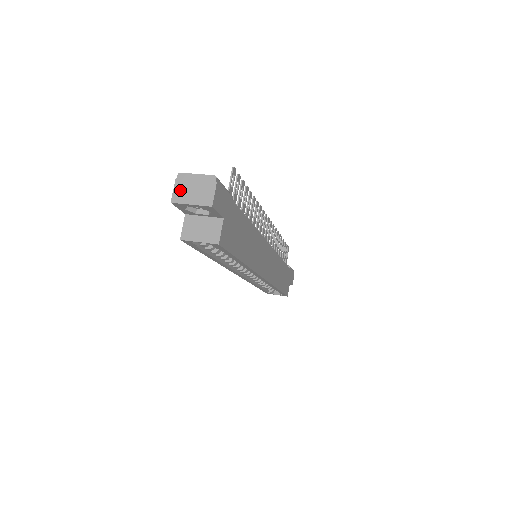
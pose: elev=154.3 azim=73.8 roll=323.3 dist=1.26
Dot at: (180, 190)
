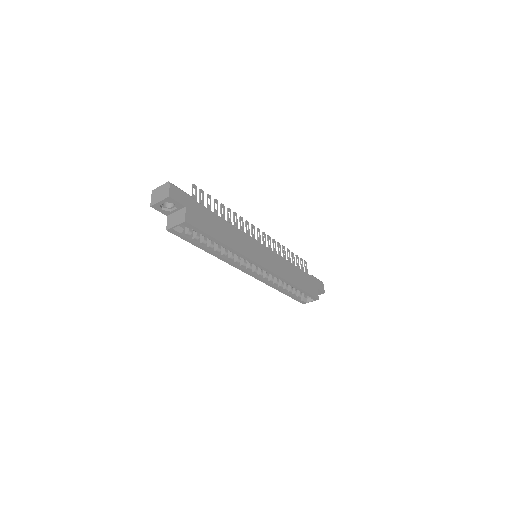
Dot at: (154, 198)
